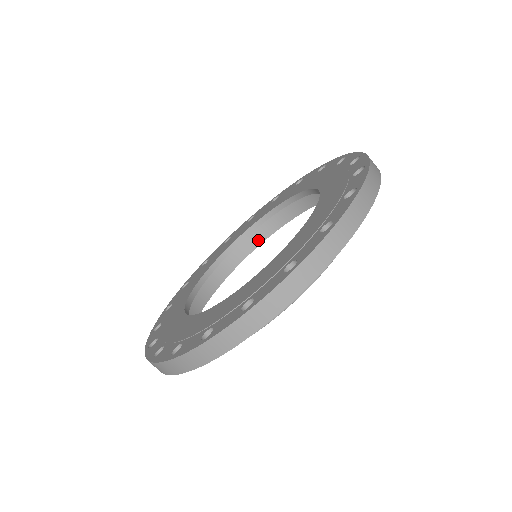
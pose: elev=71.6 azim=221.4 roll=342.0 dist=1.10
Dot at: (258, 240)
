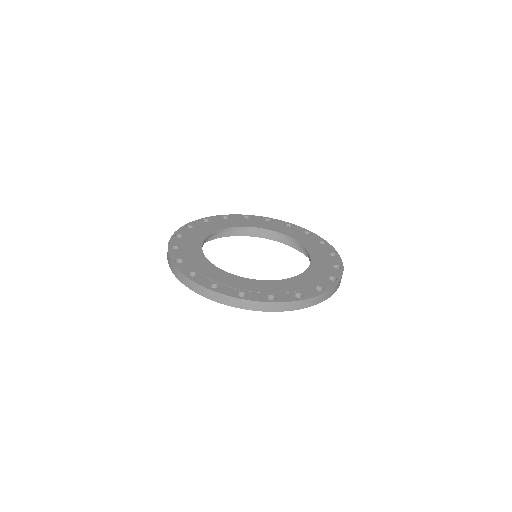
Dot at: (242, 233)
